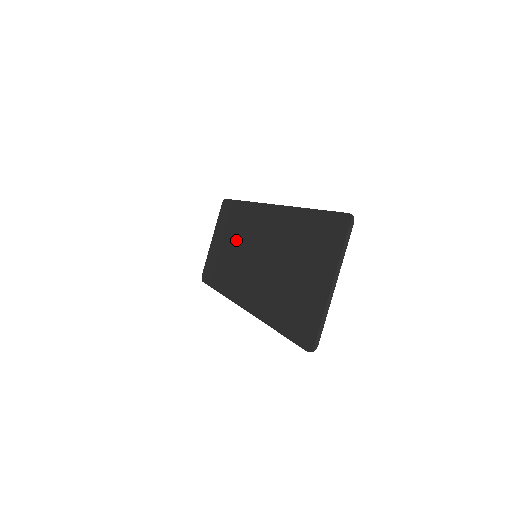
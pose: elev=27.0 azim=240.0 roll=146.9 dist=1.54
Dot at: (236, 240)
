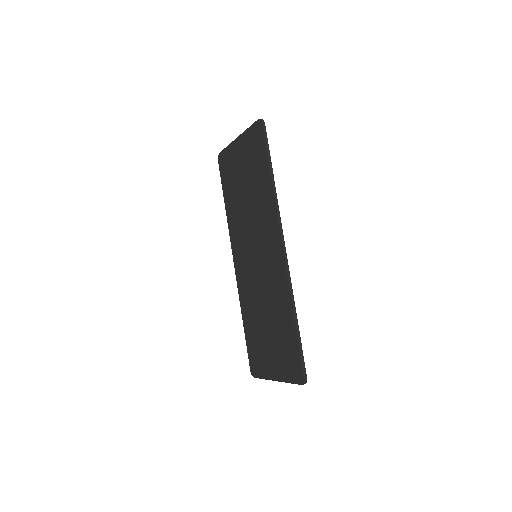
Dot at: (251, 202)
